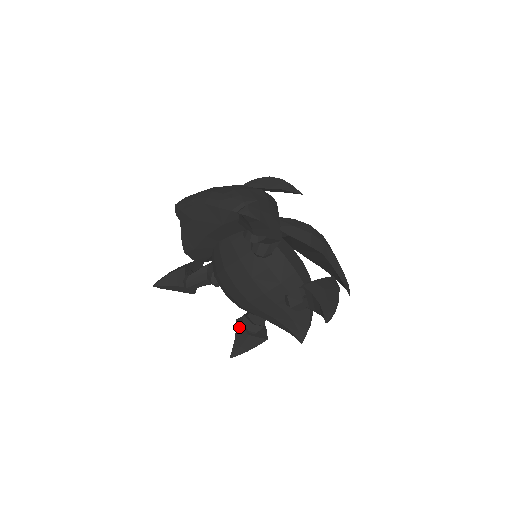
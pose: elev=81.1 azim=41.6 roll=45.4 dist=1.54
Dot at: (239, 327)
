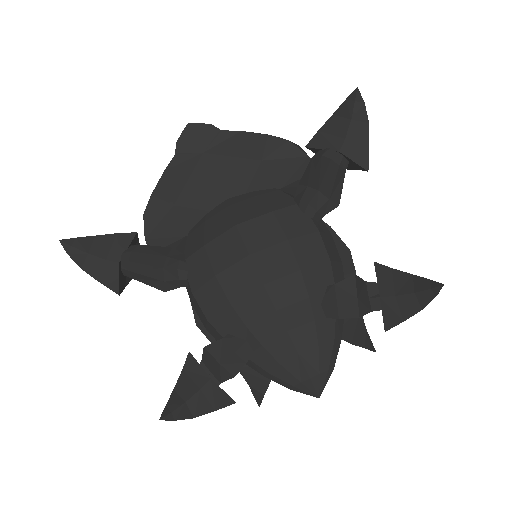
Dot at: (191, 365)
